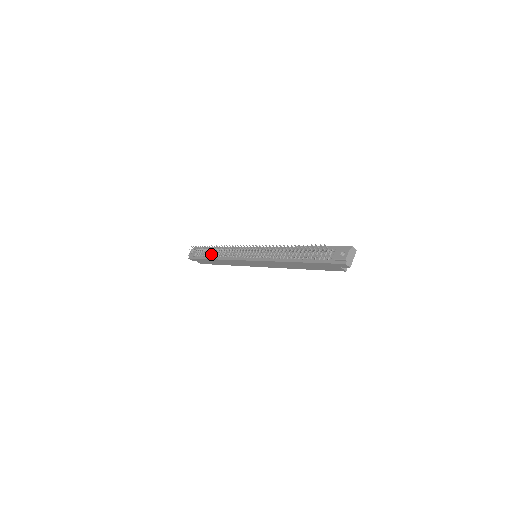
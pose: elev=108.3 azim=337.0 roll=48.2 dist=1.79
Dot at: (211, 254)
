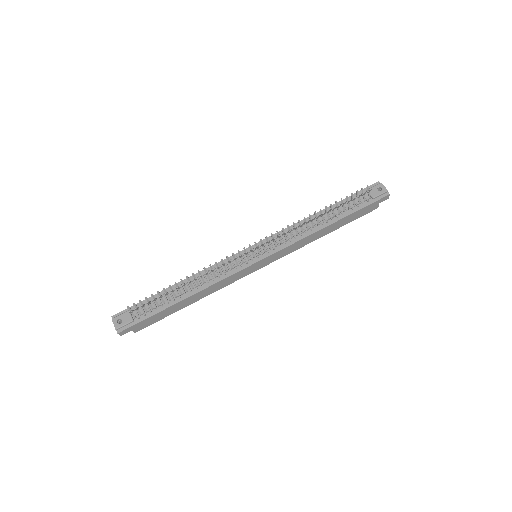
Dot at: (175, 296)
